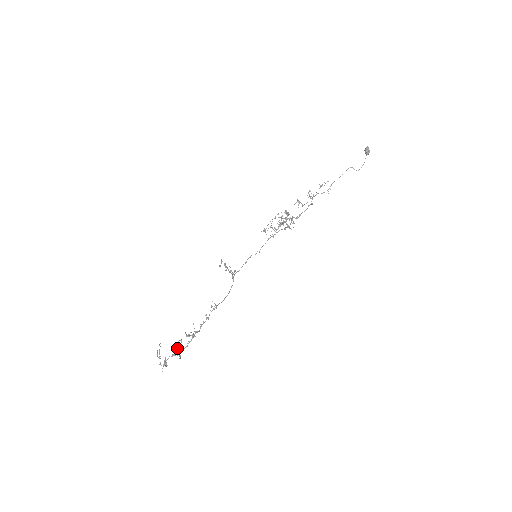
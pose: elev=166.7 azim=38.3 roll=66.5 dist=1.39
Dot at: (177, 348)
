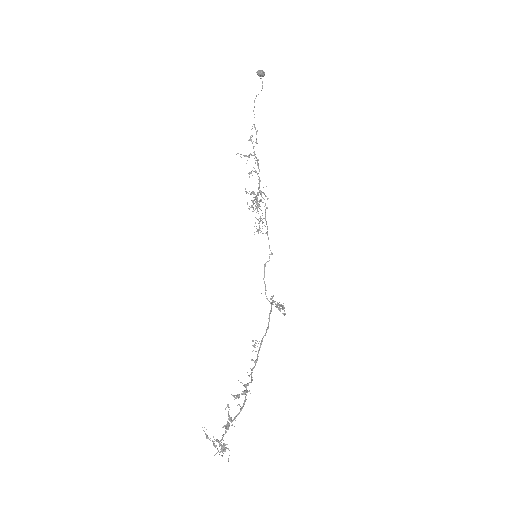
Dot at: (228, 418)
